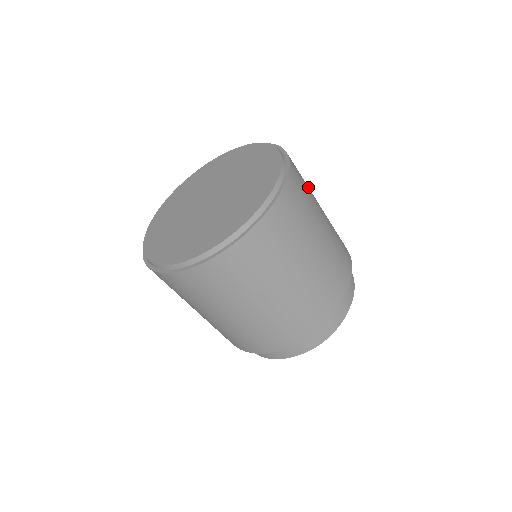
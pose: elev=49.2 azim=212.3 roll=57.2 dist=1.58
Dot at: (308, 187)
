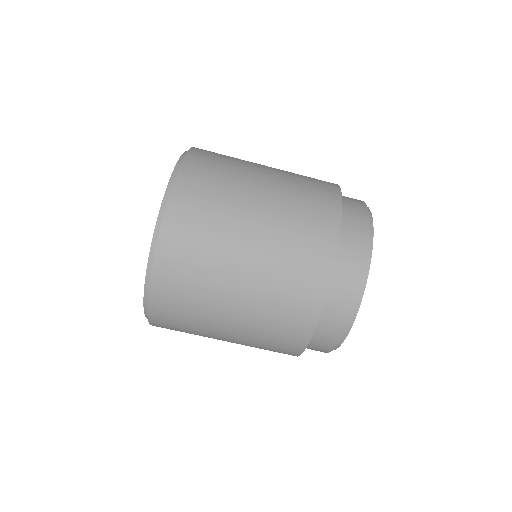
Dot at: occluded
